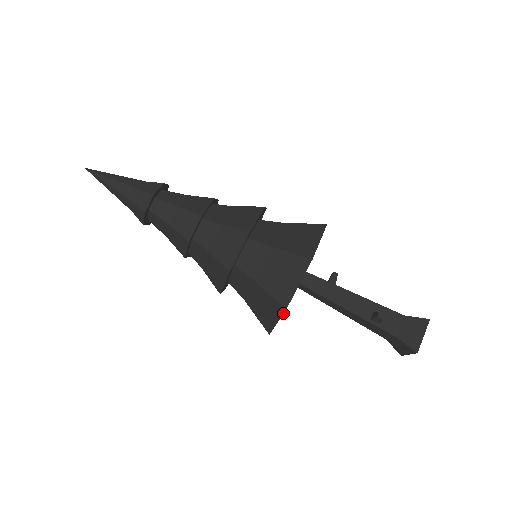
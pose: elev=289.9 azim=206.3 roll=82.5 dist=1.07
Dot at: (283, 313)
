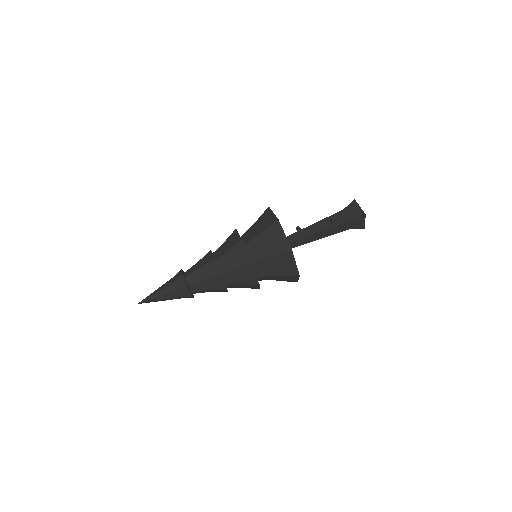
Dot at: occluded
